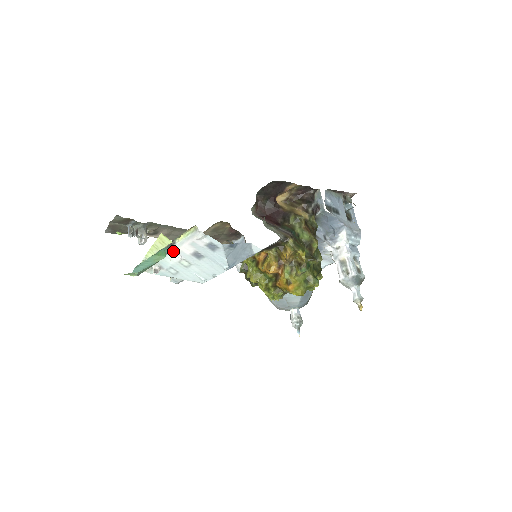
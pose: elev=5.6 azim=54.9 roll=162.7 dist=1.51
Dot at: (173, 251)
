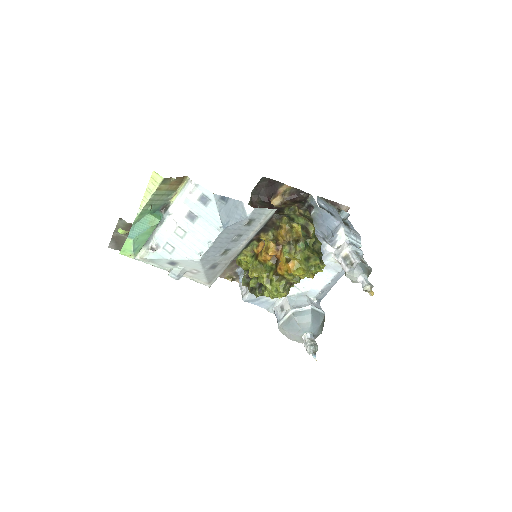
Dot at: (168, 217)
